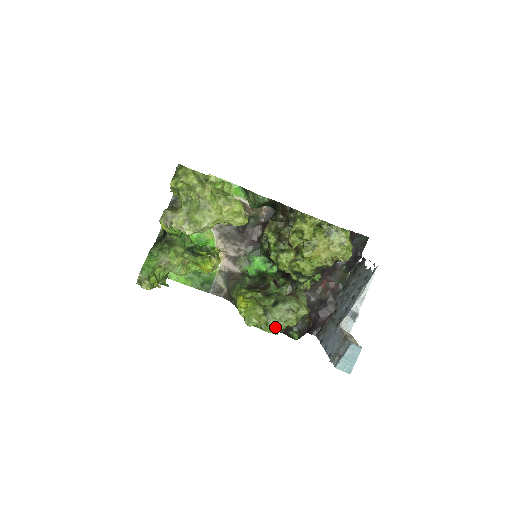
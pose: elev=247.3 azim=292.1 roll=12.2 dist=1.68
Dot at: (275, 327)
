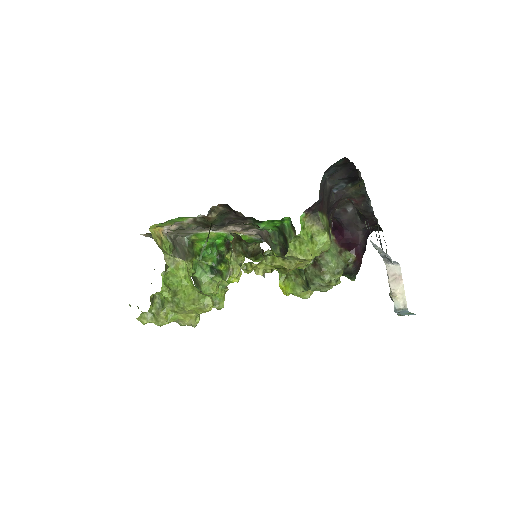
Dot at: (326, 291)
